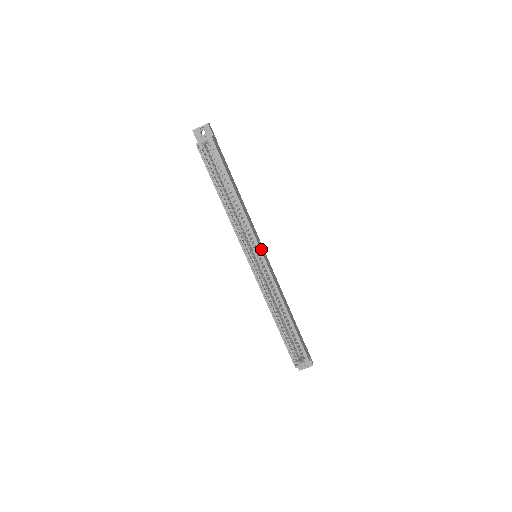
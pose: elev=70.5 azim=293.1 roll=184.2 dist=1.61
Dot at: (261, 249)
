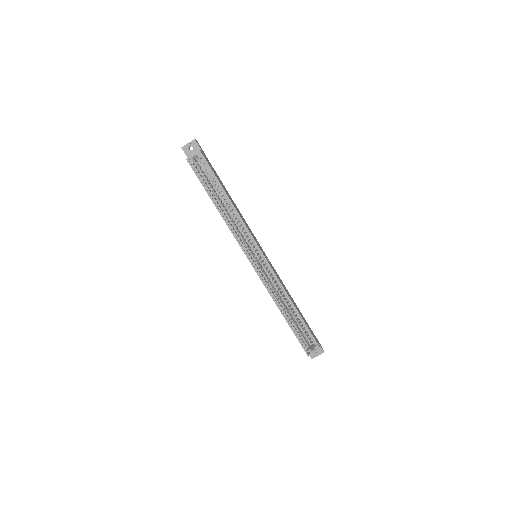
Dot at: (260, 248)
